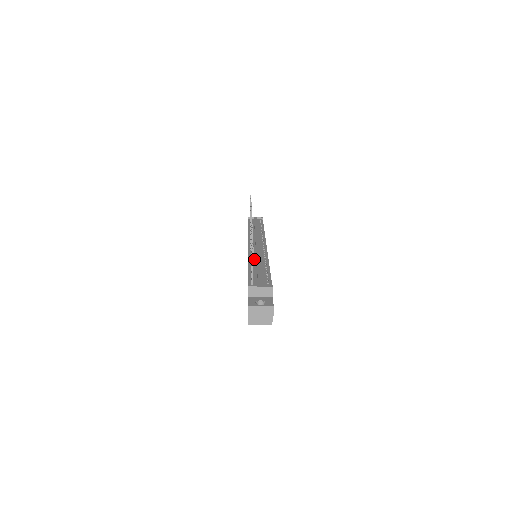
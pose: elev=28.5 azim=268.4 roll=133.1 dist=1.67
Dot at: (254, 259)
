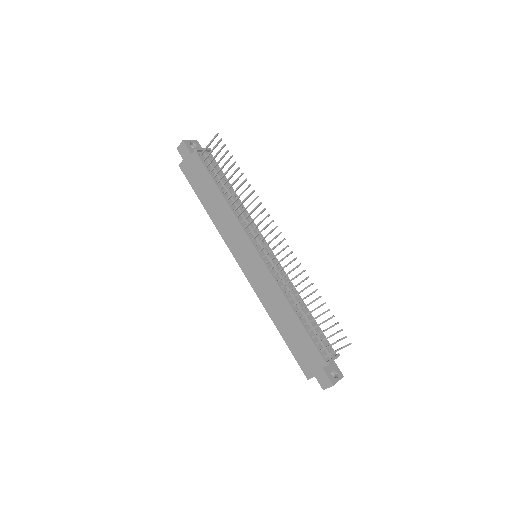
Dot at: (287, 291)
